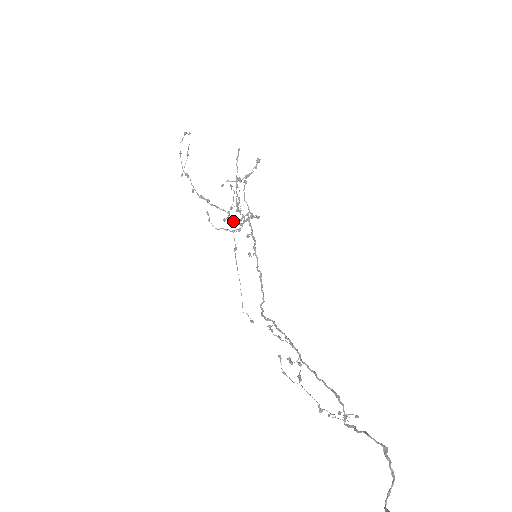
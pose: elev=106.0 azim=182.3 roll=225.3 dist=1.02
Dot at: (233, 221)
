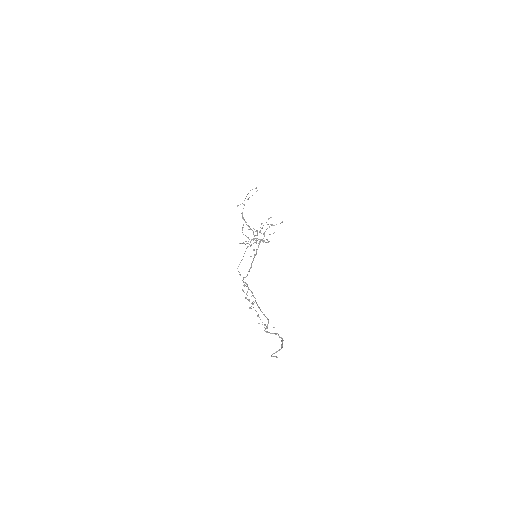
Dot at: occluded
